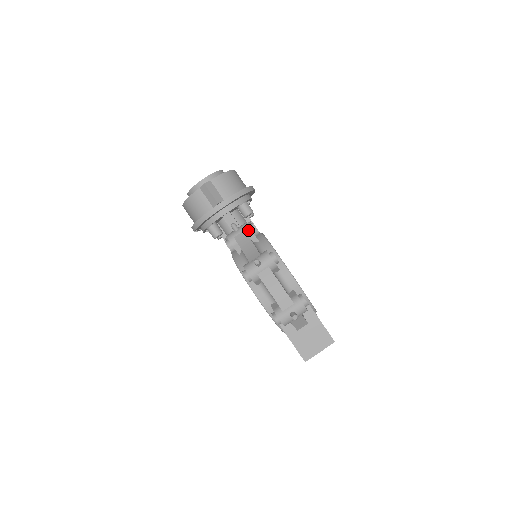
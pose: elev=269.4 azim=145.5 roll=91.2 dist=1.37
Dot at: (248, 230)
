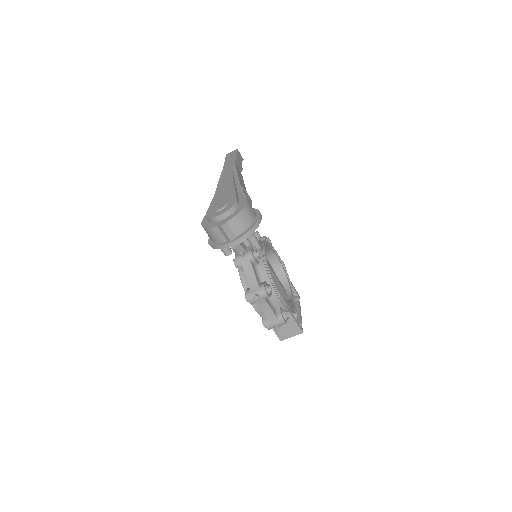
Dot at: (252, 259)
